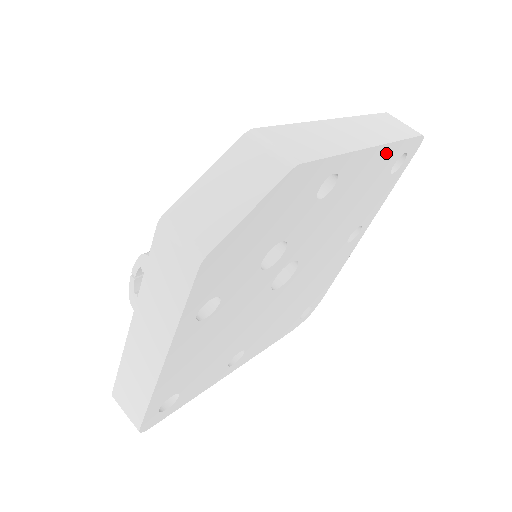
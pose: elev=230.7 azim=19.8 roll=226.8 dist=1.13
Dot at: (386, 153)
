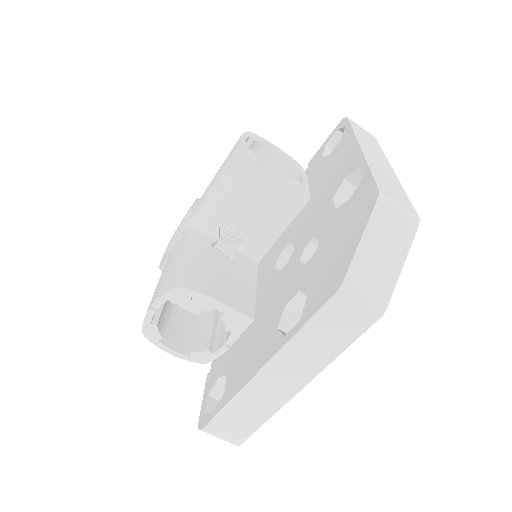
Dot at: occluded
